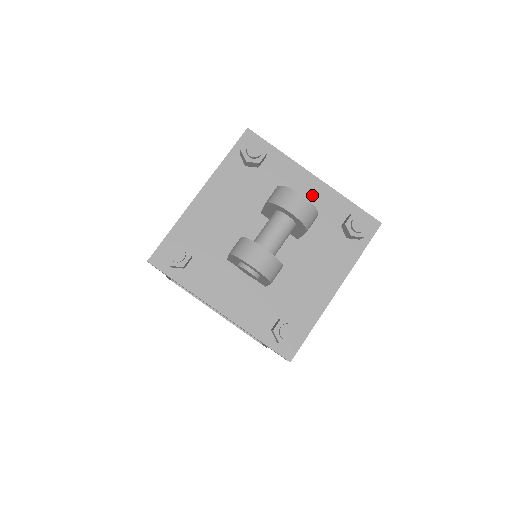
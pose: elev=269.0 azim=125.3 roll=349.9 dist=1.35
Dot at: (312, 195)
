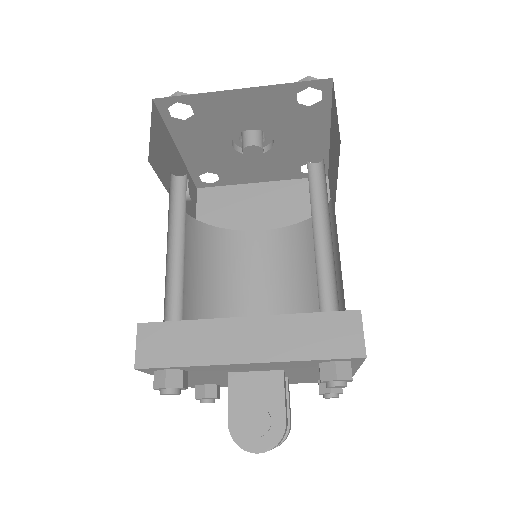
Dot at: (263, 366)
